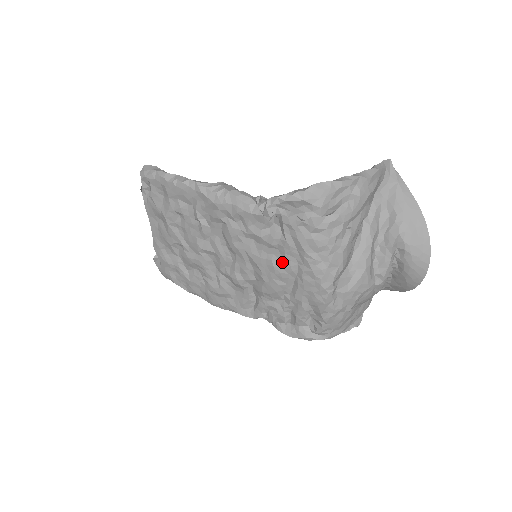
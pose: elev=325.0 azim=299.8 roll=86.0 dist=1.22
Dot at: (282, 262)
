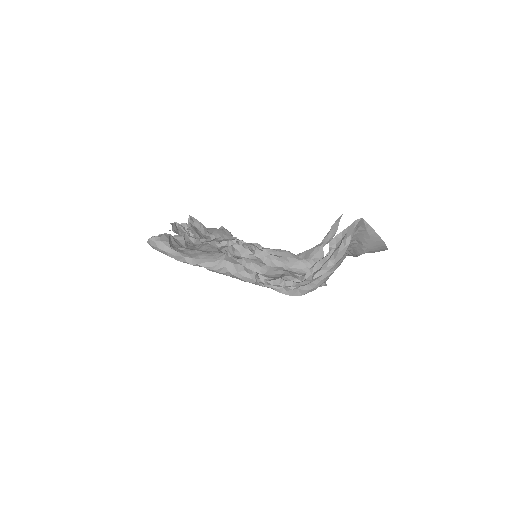
Dot at: occluded
